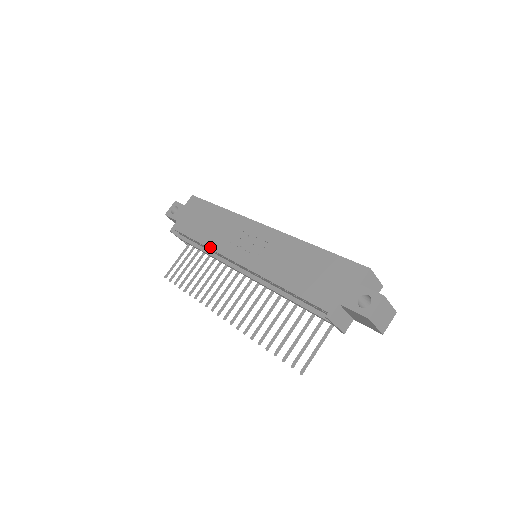
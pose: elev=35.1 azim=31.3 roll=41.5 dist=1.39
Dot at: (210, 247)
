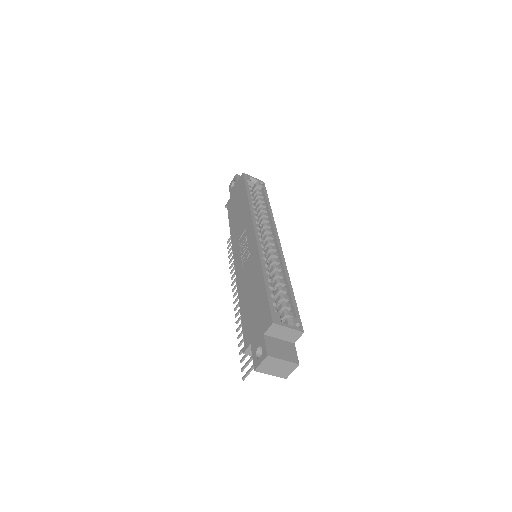
Dot at: (231, 238)
